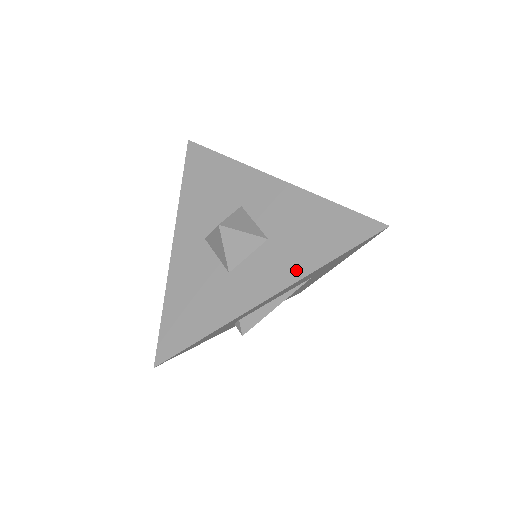
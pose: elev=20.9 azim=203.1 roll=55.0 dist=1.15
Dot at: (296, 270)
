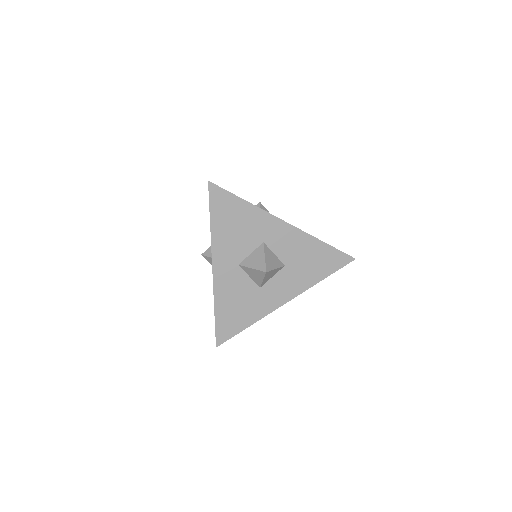
Dot at: (304, 285)
